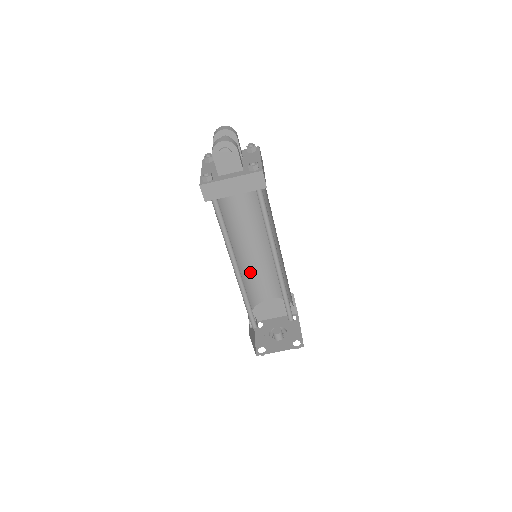
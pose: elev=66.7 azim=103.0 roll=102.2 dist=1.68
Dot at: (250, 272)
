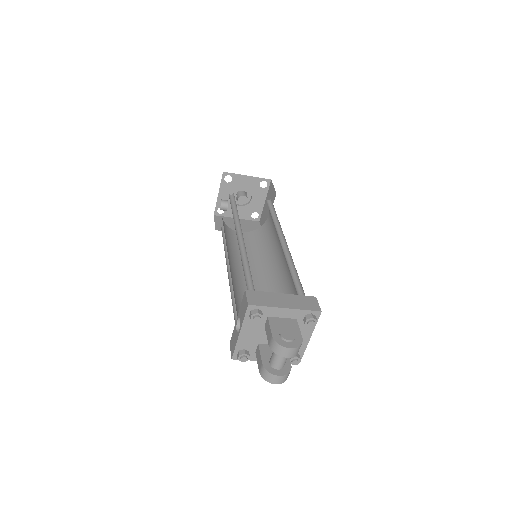
Dot at: occluded
